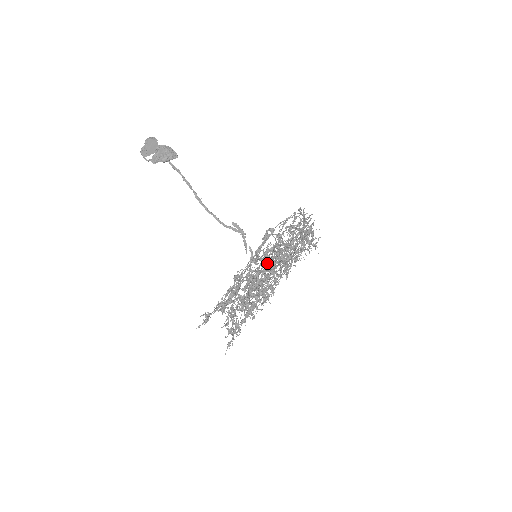
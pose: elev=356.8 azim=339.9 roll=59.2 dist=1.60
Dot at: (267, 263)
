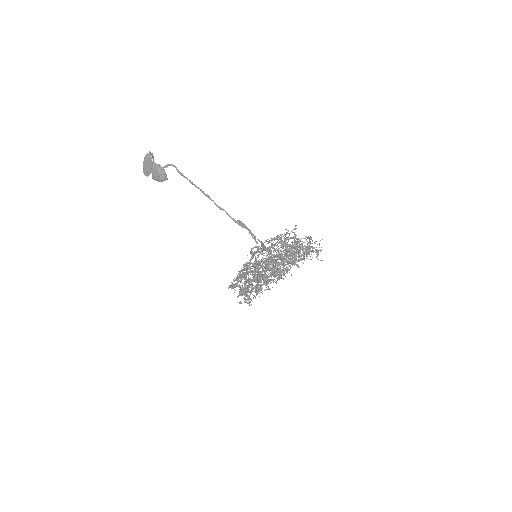
Dot at: (265, 264)
